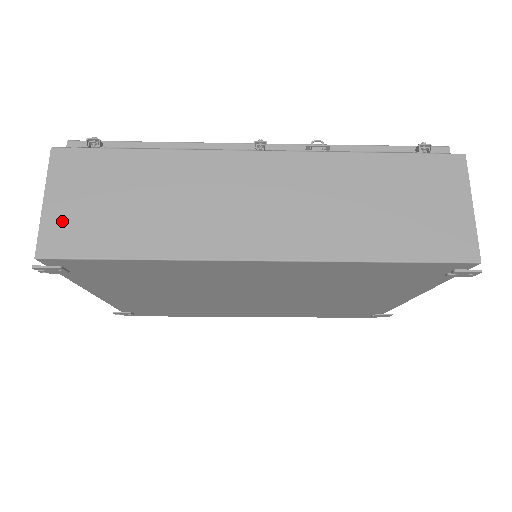
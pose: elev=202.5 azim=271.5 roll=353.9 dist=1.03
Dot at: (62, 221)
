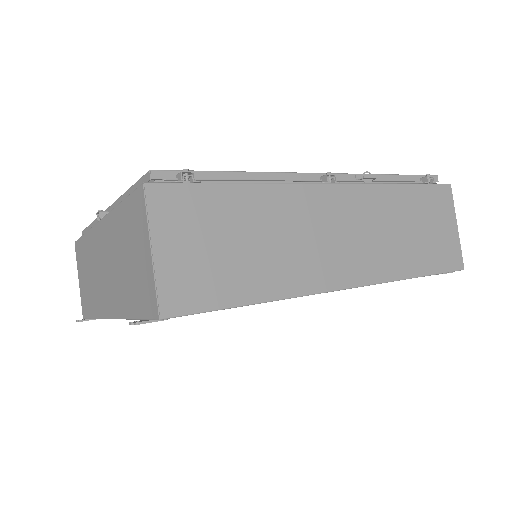
Dot at: (178, 272)
